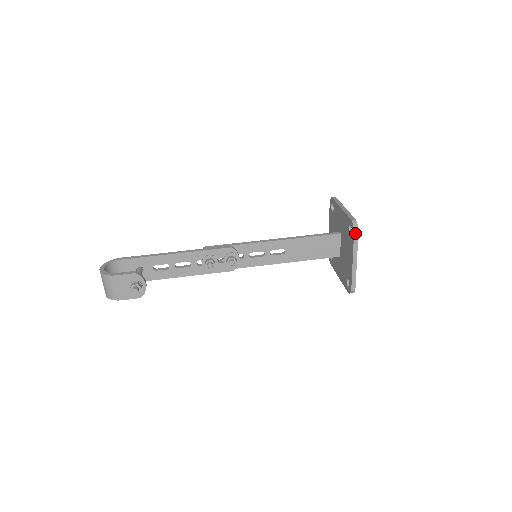
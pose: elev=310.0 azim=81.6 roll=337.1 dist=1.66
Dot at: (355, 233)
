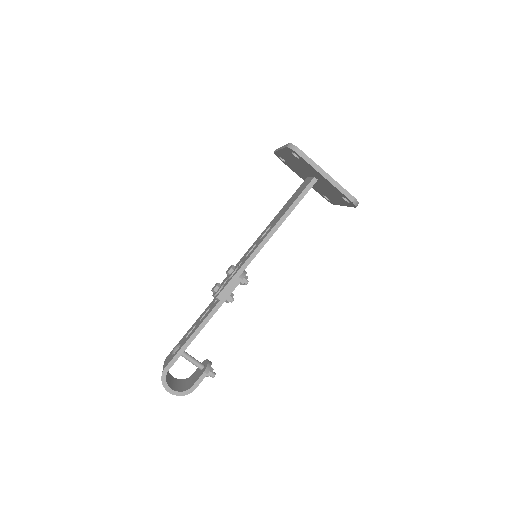
Dot at: occluded
